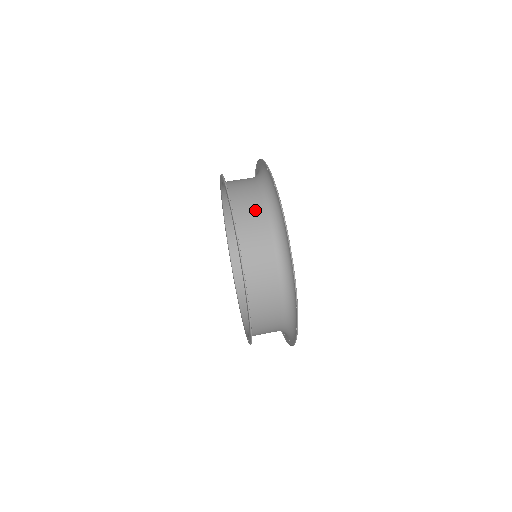
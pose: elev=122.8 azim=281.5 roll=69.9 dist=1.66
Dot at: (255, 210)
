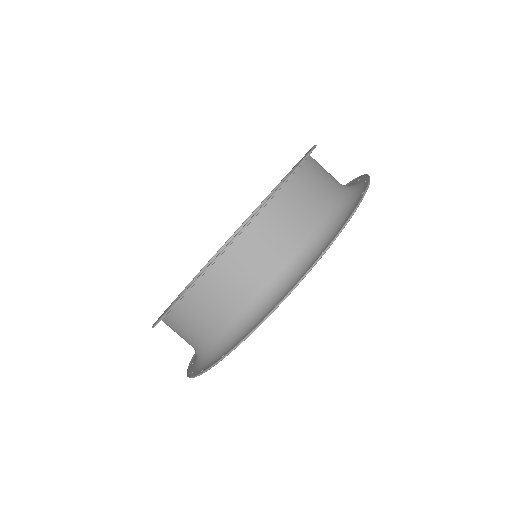
Dot at: (217, 310)
